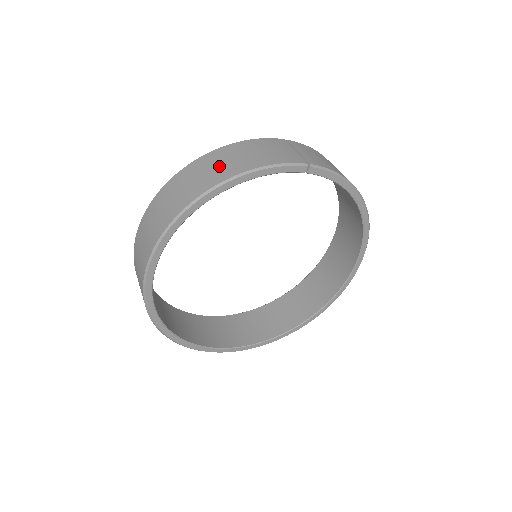
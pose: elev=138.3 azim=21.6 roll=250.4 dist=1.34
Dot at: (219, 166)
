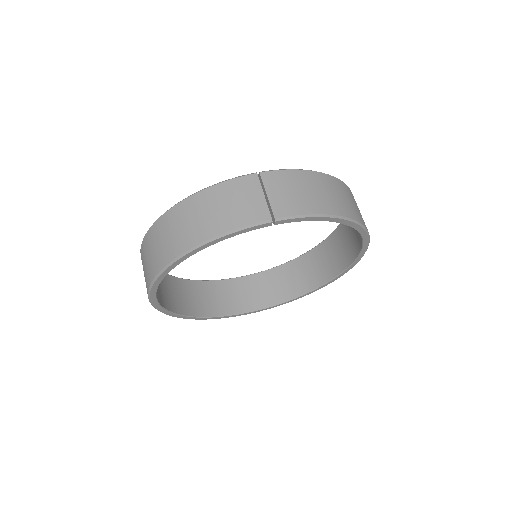
Dot at: (187, 226)
